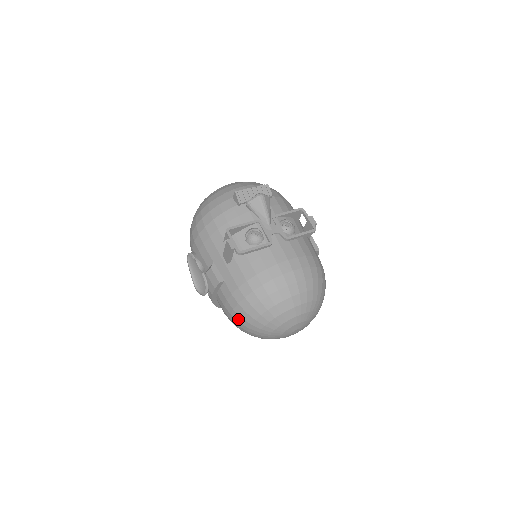
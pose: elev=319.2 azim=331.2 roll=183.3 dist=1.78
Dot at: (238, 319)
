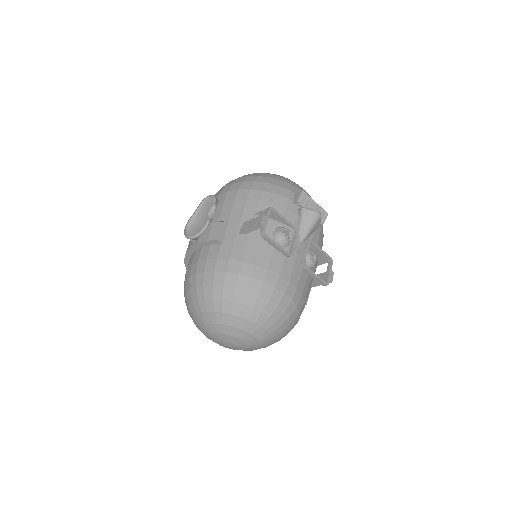
Dot at: (198, 284)
